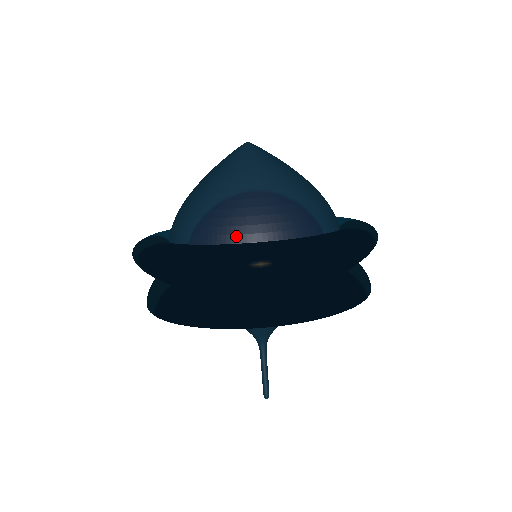
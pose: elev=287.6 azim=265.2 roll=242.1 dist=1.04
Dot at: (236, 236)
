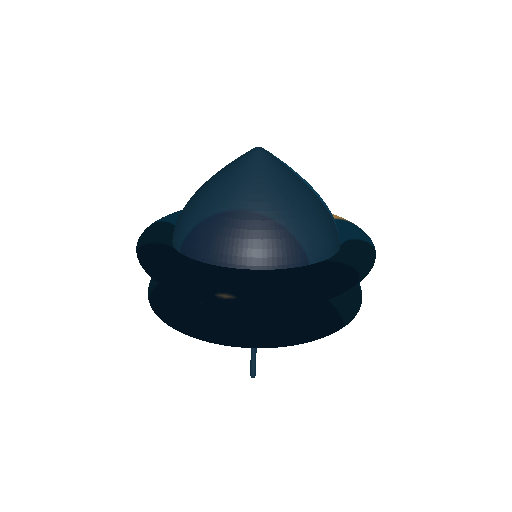
Dot at: (218, 255)
